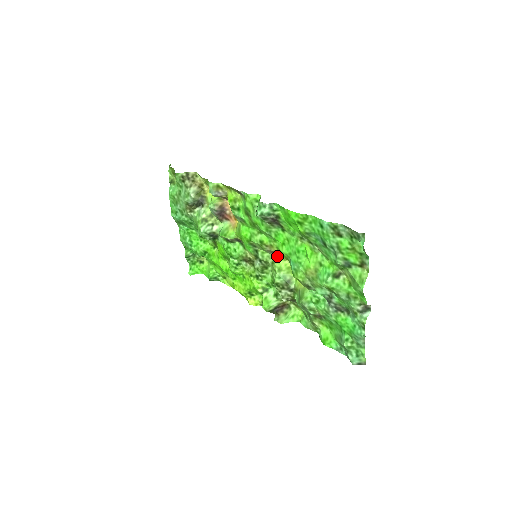
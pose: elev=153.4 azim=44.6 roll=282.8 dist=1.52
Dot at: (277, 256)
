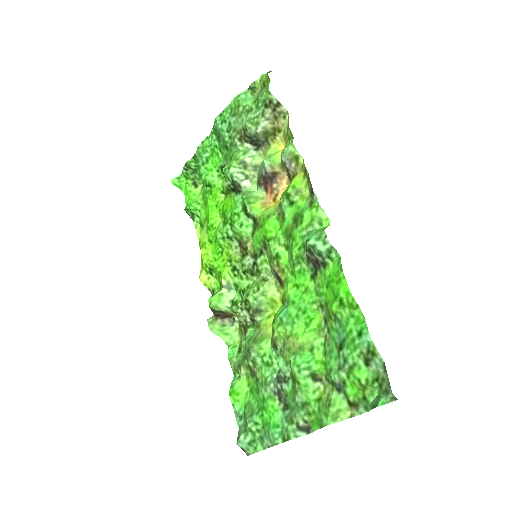
Dot at: (275, 279)
